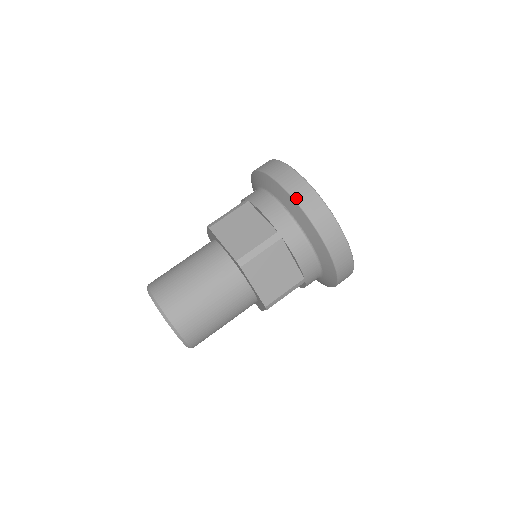
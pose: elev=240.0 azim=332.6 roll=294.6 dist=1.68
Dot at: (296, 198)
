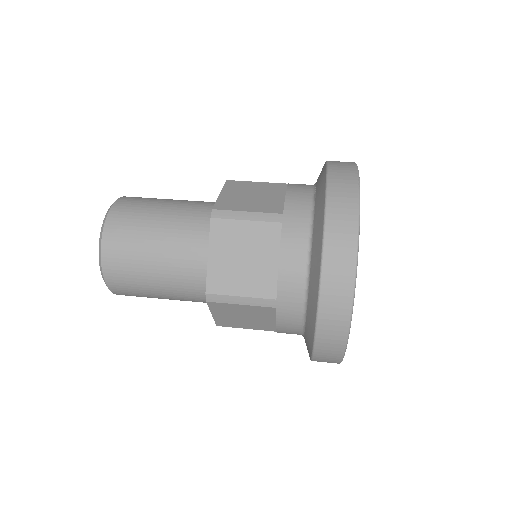
Dot at: (330, 184)
